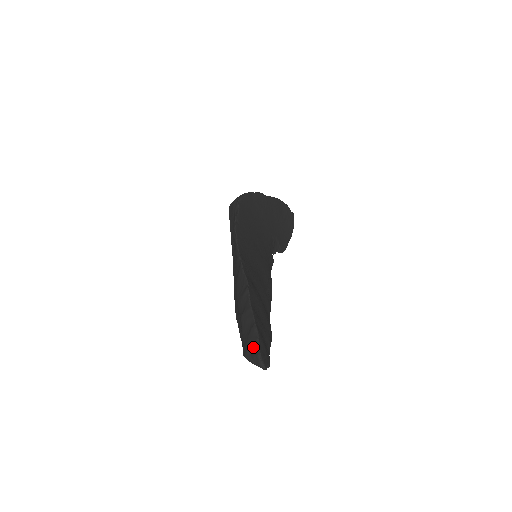
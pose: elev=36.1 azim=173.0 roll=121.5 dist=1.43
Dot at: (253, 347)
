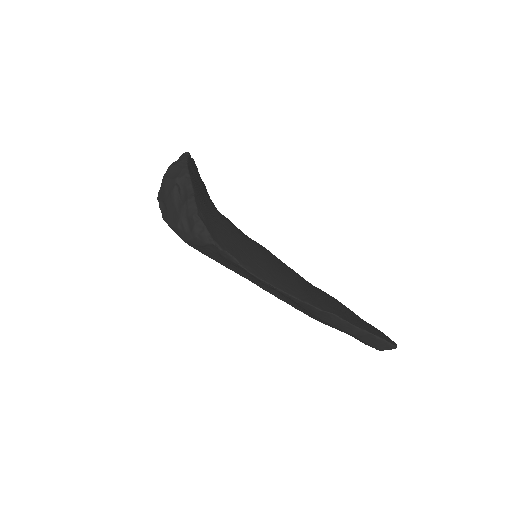
Dot at: (387, 347)
